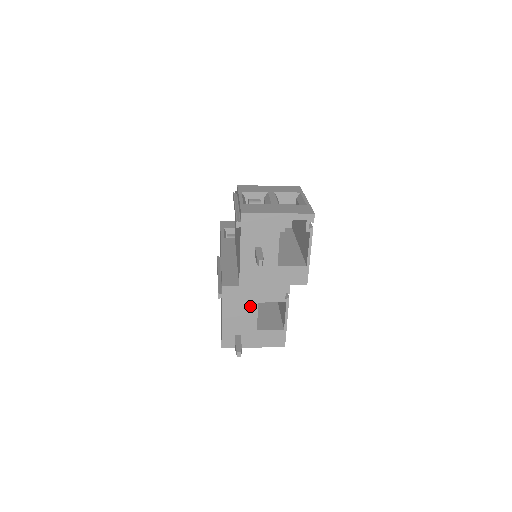
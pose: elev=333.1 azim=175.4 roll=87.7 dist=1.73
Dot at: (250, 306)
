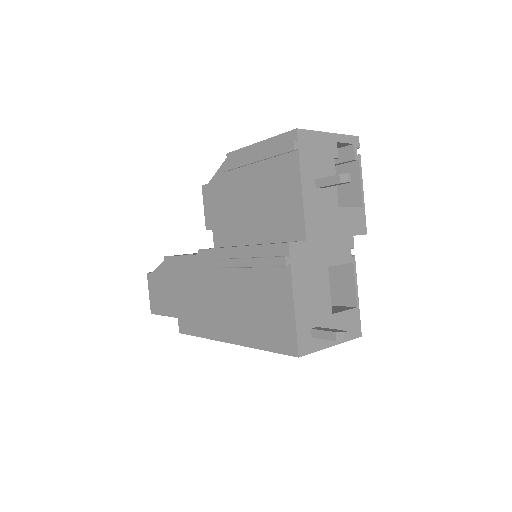
Dot at: (321, 274)
